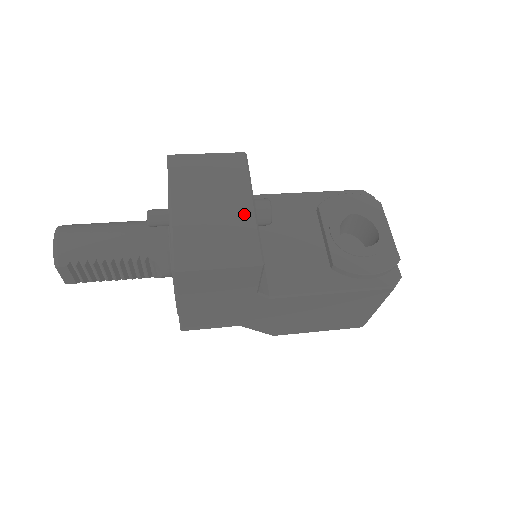
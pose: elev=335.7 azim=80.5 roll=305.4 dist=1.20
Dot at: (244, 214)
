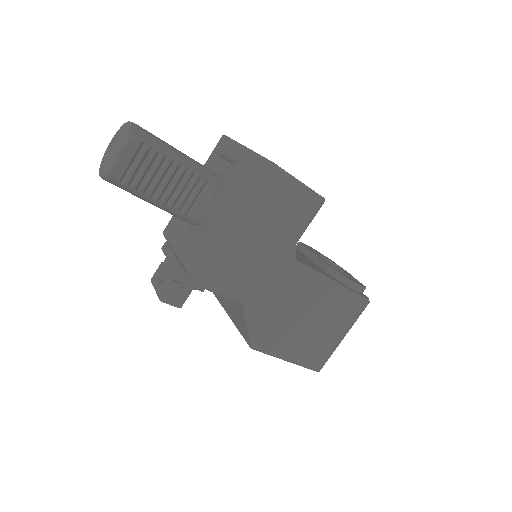
Dot at: occluded
